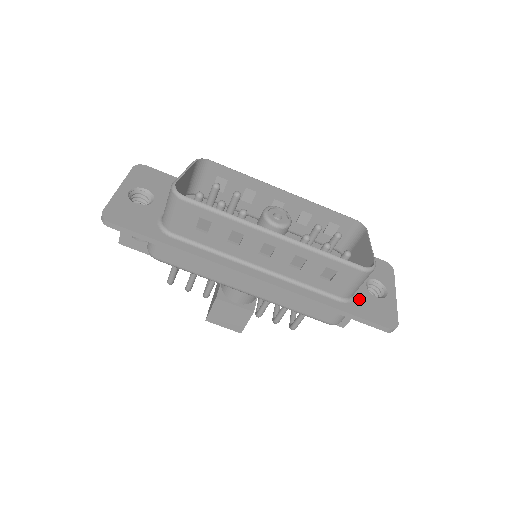
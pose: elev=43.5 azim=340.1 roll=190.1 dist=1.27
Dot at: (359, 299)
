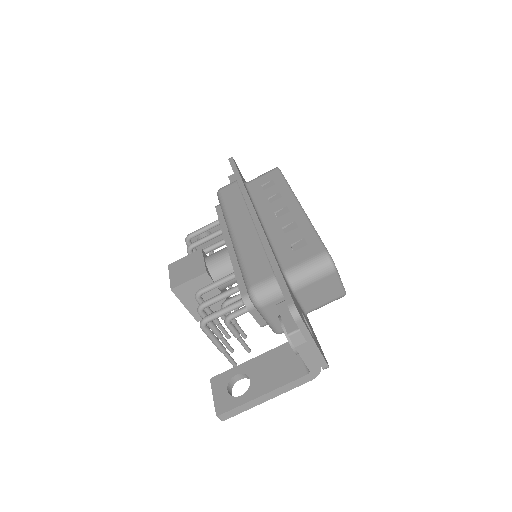
Dot at: (292, 293)
